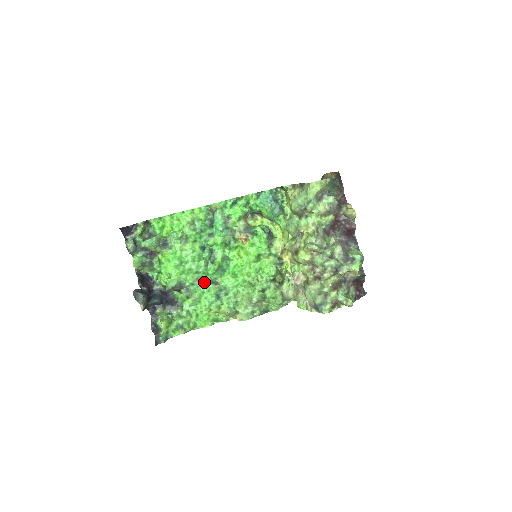
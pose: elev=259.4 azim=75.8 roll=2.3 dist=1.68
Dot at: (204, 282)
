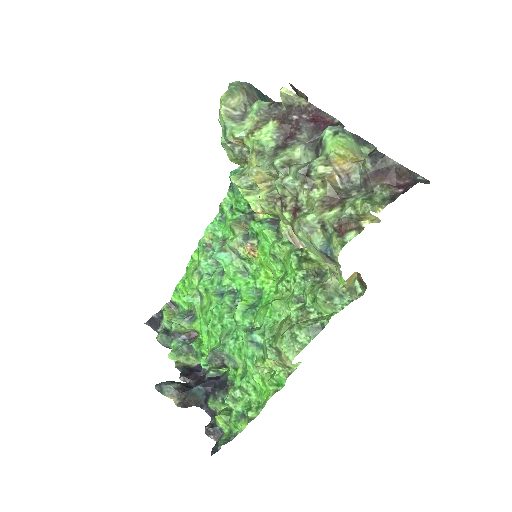
Dot at: (236, 335)
